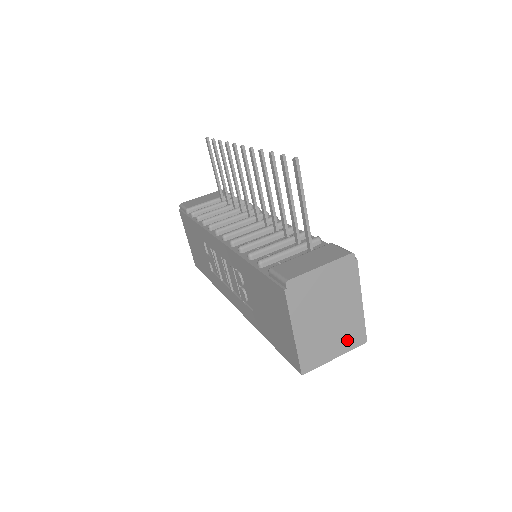
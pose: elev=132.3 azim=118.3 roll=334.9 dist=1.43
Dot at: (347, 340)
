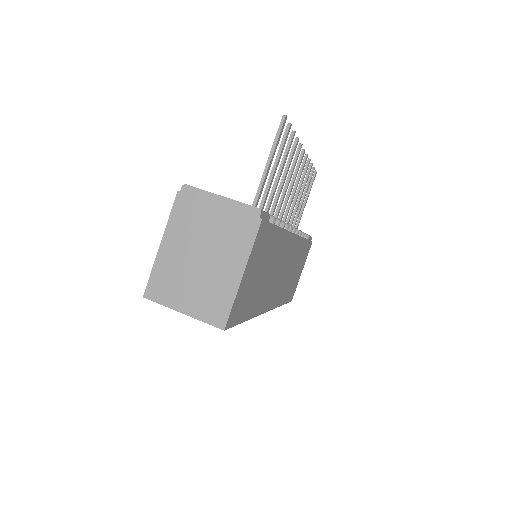
Dot at: (205, 305)
